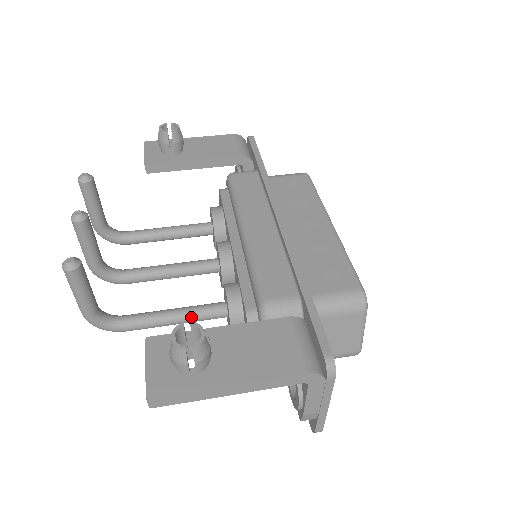
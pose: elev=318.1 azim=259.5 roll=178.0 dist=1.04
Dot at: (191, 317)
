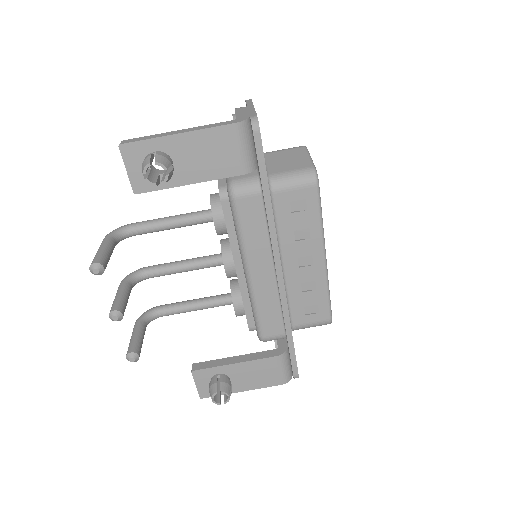
Dot at: occluded
